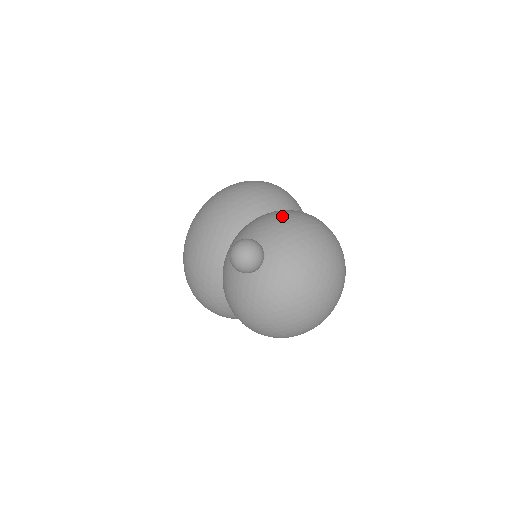
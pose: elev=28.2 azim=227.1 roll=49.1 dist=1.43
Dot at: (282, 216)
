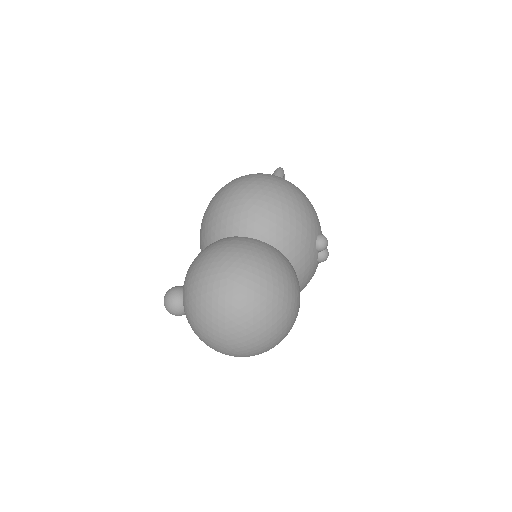
Dot at: (196, 263)
